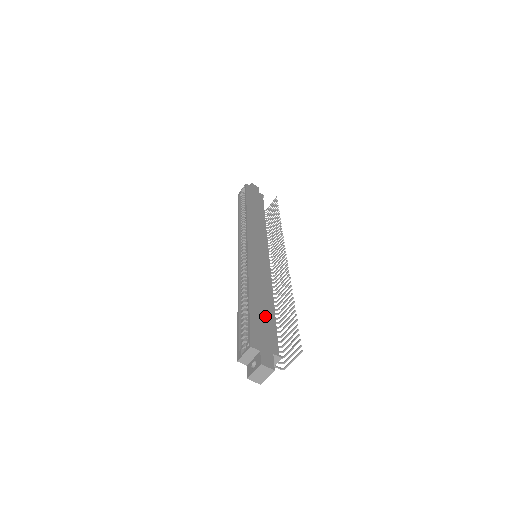
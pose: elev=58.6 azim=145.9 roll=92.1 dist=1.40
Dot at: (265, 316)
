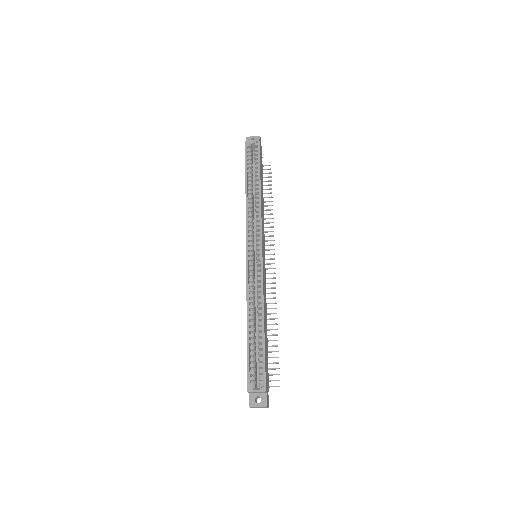
Dot at: occluded
